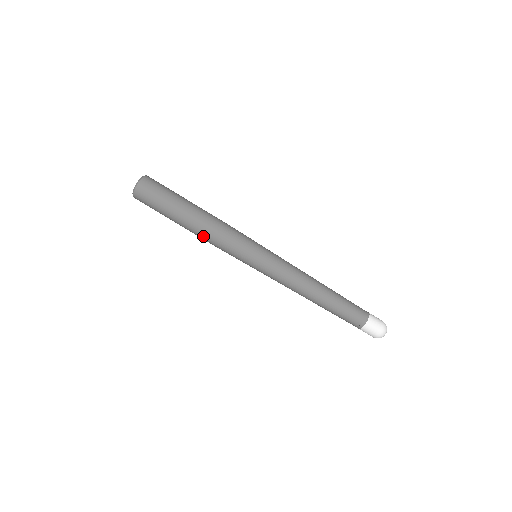
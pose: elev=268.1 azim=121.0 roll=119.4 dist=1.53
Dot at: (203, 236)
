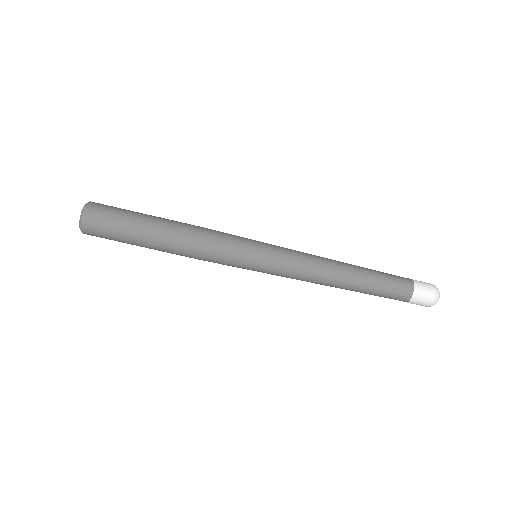
Dot at: (184, 255)
